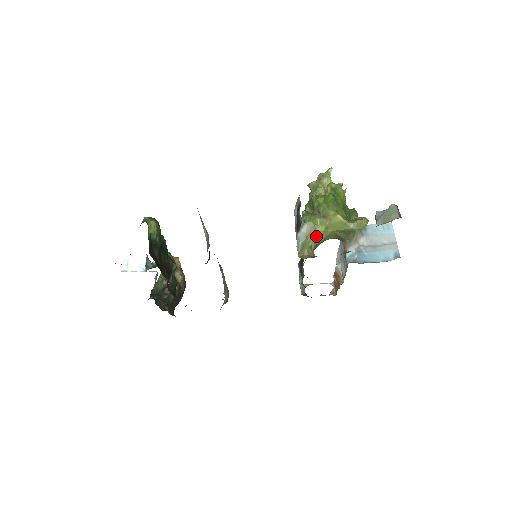
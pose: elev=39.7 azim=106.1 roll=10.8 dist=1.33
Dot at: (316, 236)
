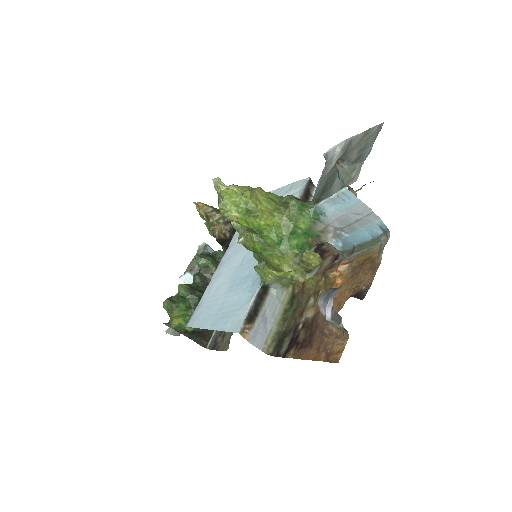
Dot at: occluded
